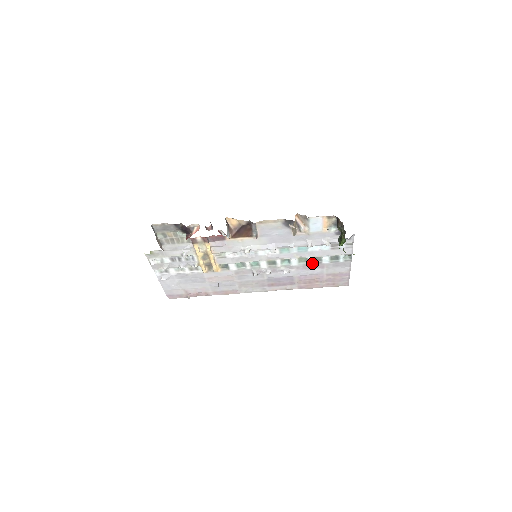
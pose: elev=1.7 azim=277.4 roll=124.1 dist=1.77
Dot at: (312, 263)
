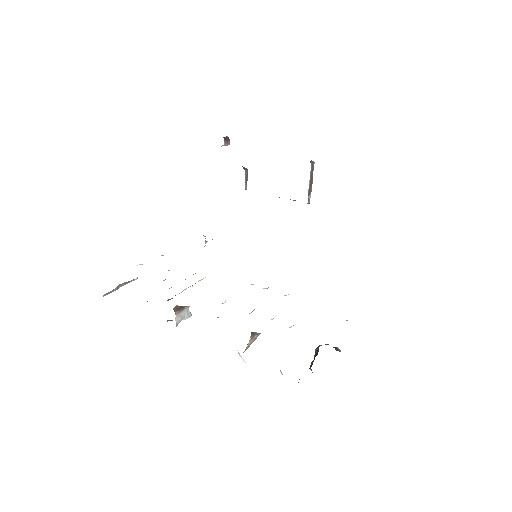
Dot at: occluded
